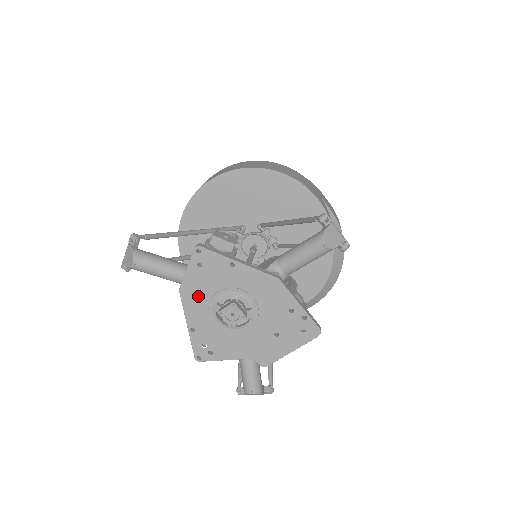
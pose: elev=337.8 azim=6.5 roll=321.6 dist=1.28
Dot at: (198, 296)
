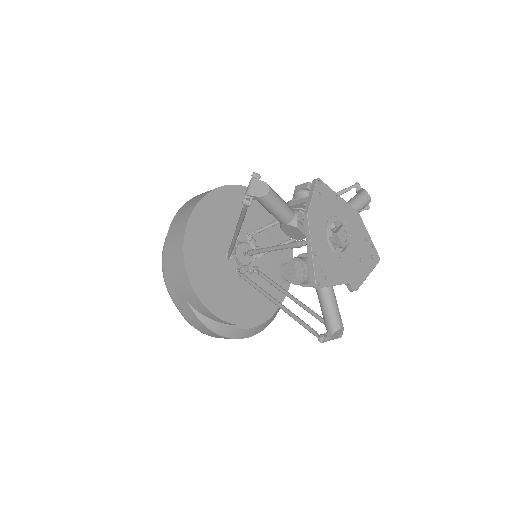
Dot at: (319, 221)
